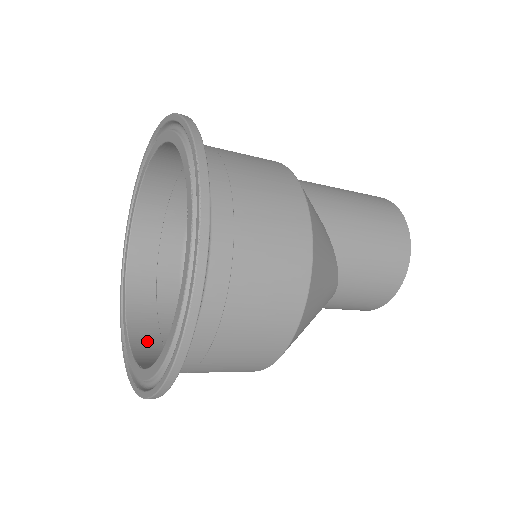
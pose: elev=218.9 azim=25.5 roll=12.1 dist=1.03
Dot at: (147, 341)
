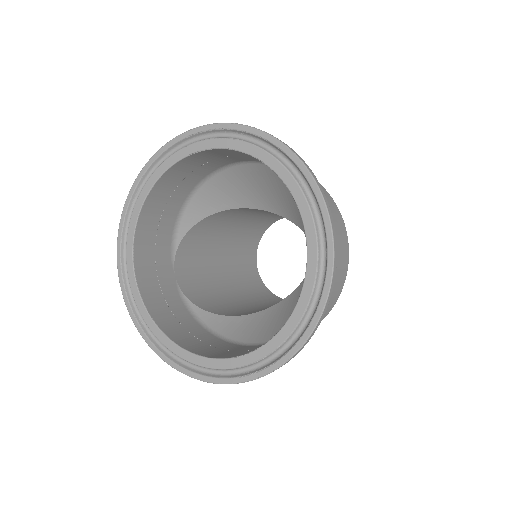
Dot at: occluded
